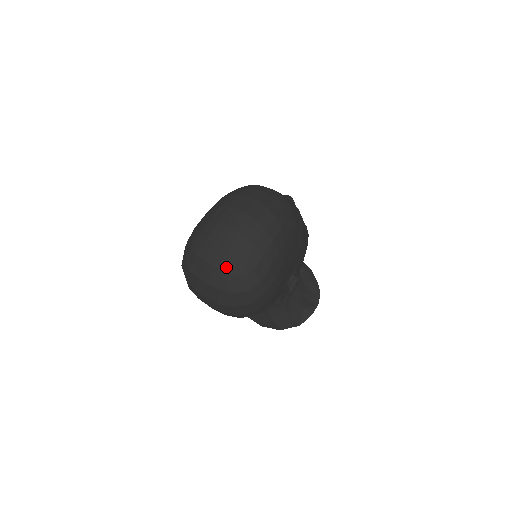
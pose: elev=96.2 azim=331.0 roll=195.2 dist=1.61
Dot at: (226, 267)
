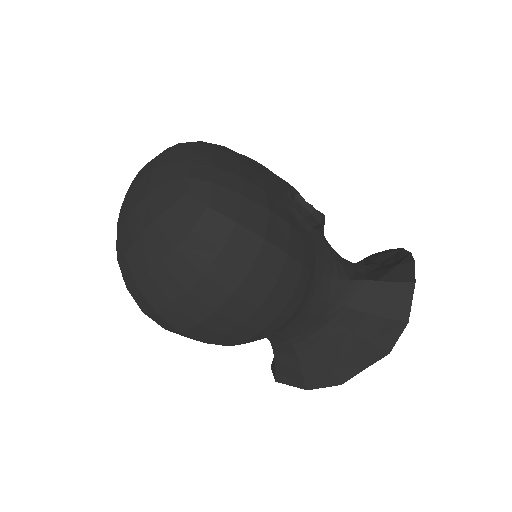
Dot at: (155, 212)
